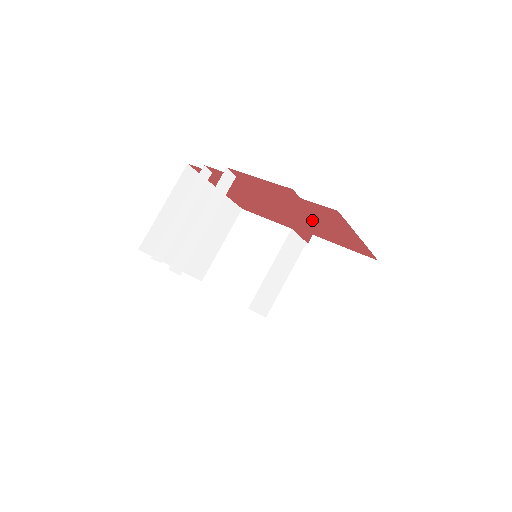
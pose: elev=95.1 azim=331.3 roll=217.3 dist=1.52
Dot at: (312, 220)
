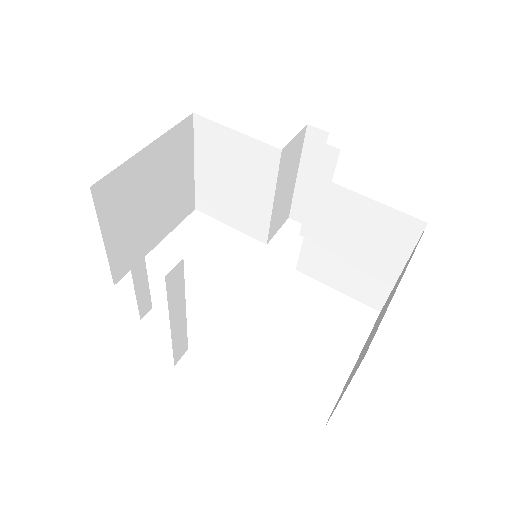
Dot at: occluded
